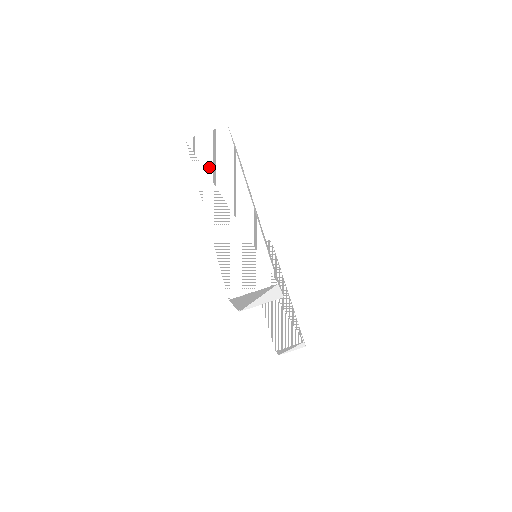
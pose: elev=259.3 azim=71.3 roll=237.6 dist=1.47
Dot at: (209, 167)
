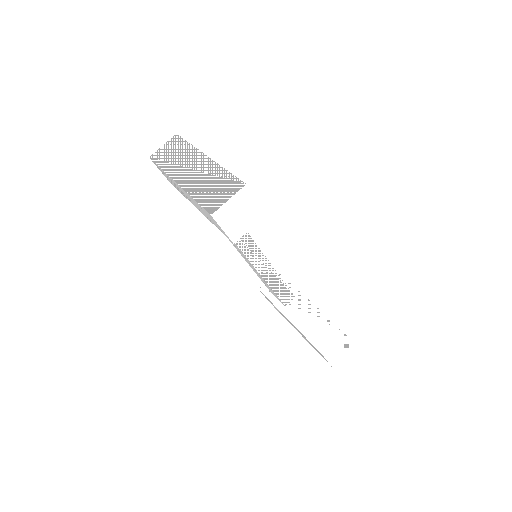
Dot at: (170, 159)
